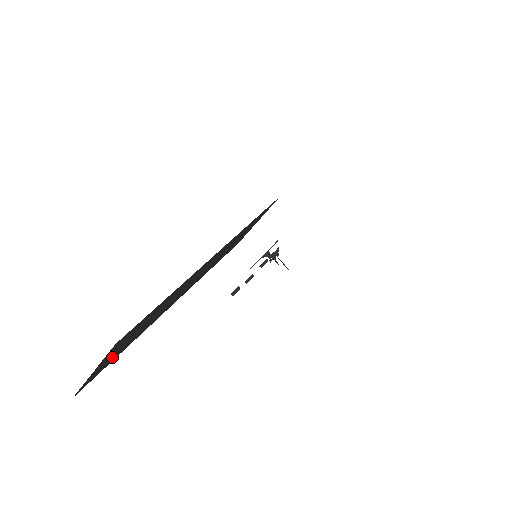
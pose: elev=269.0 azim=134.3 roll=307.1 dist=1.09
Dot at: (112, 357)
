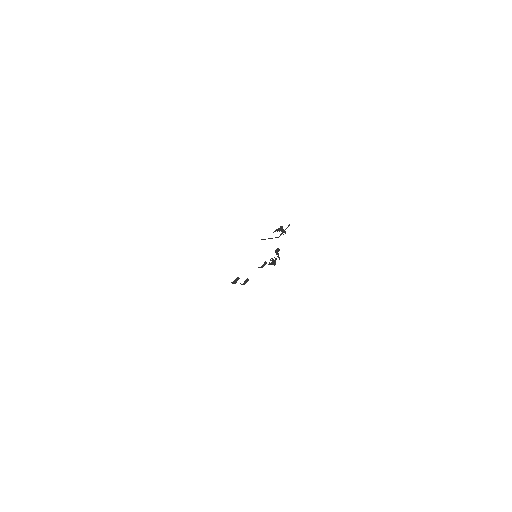
Dot at: occluded
